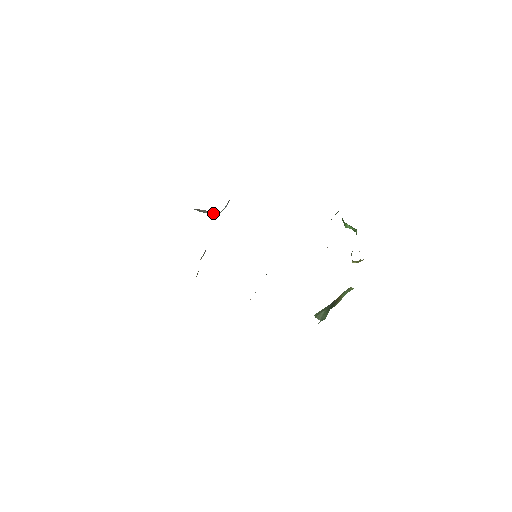
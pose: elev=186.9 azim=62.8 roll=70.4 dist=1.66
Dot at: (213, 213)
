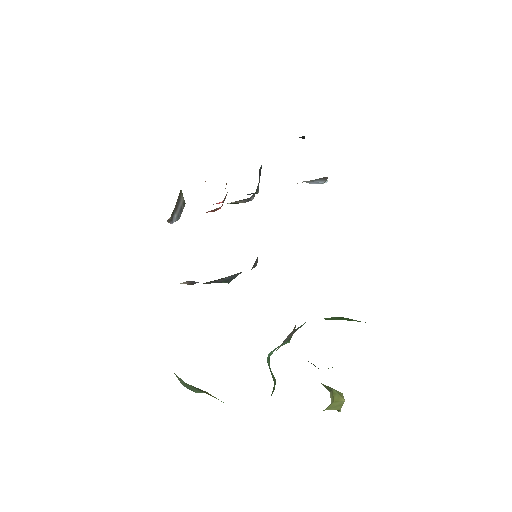
Dot at: occluded
